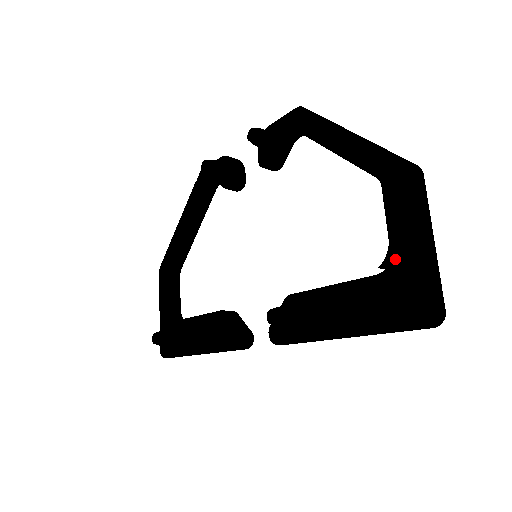
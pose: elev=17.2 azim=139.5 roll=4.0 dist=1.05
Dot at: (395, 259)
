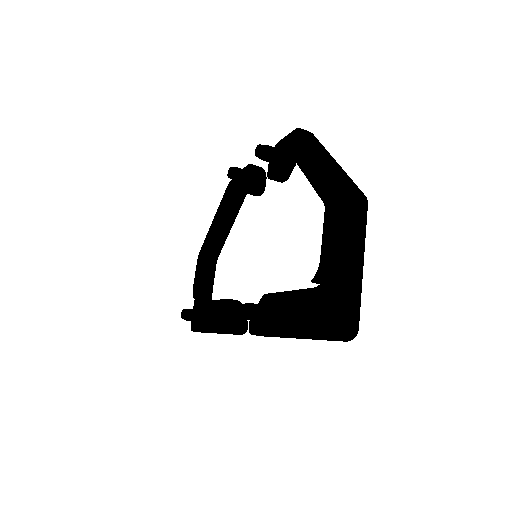
Dot at: (325, 276)
